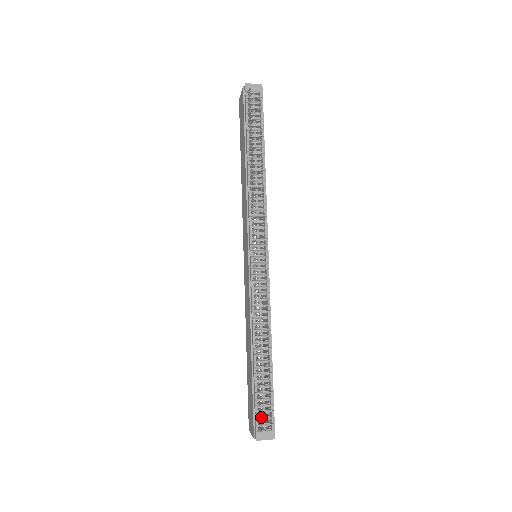
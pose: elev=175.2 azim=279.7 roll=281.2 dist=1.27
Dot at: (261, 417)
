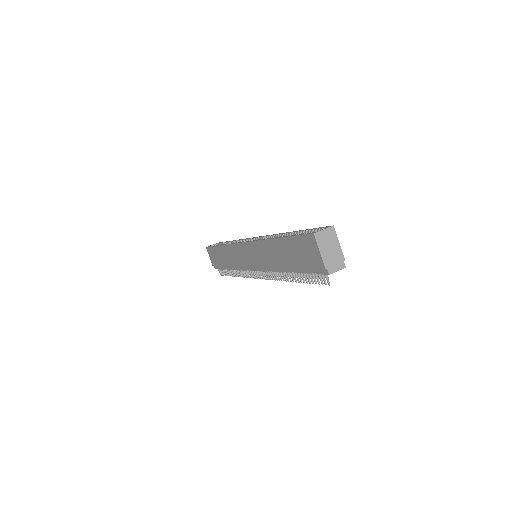
Dot at: occluded
